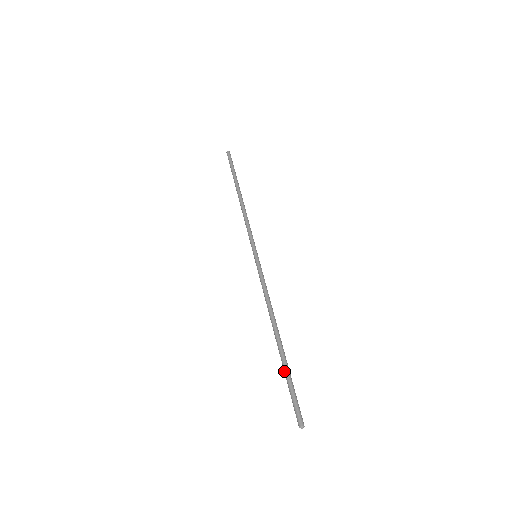
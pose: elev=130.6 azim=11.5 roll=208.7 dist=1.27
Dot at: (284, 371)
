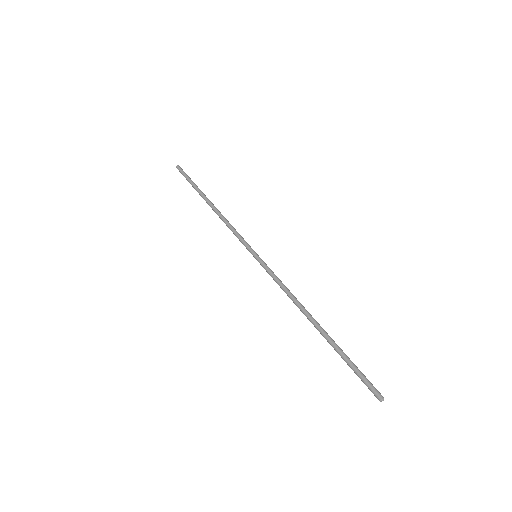
Dot at: (340, 352)
